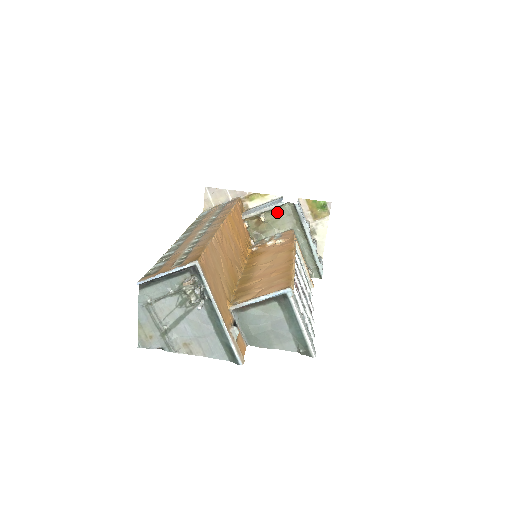
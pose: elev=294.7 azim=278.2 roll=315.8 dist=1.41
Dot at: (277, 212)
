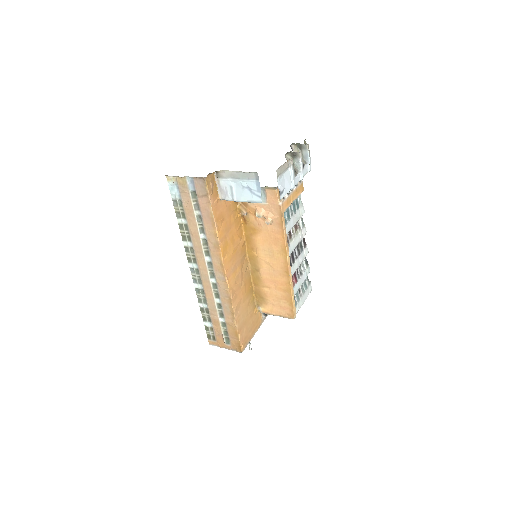
Dot at: occluded
